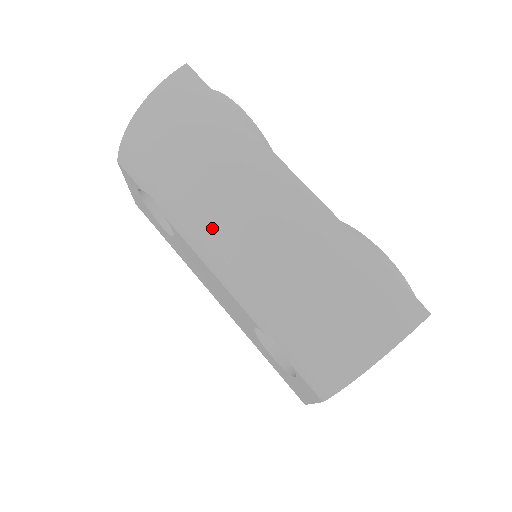
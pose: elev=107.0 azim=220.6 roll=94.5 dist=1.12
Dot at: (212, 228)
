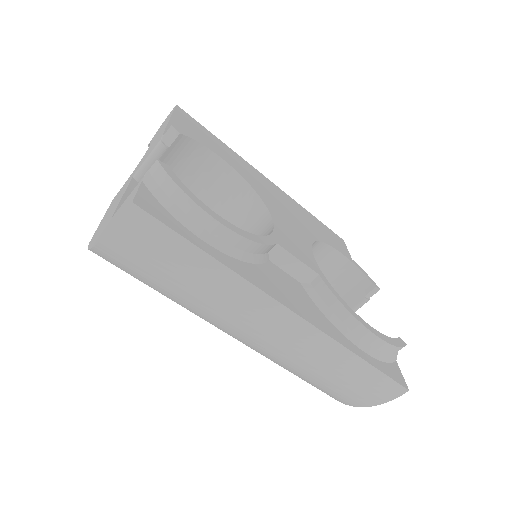
Dot at: (215, 326)
